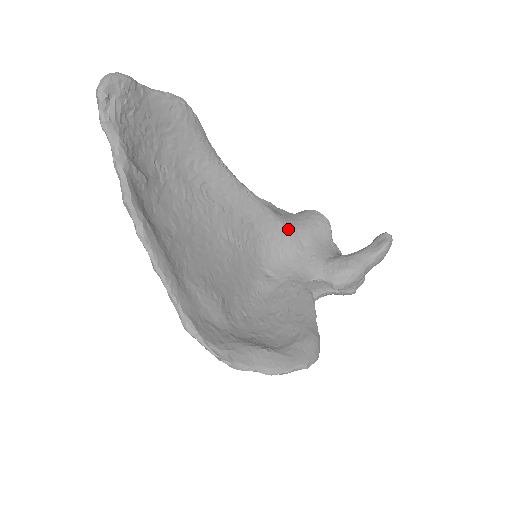
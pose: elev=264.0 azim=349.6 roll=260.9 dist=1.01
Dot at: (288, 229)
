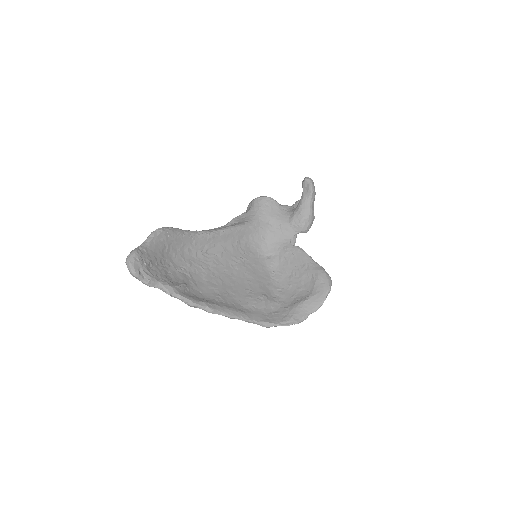
Dot at: (256, 225)
